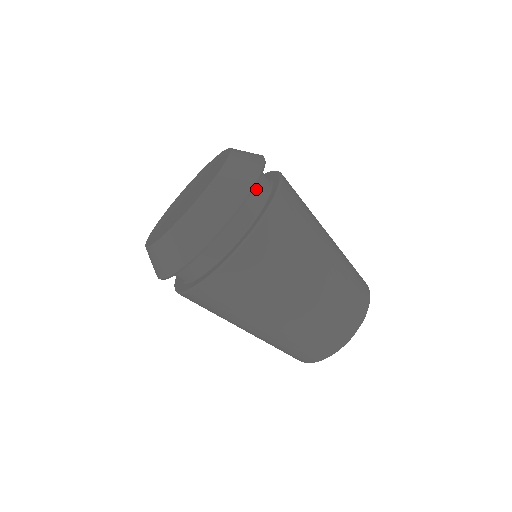
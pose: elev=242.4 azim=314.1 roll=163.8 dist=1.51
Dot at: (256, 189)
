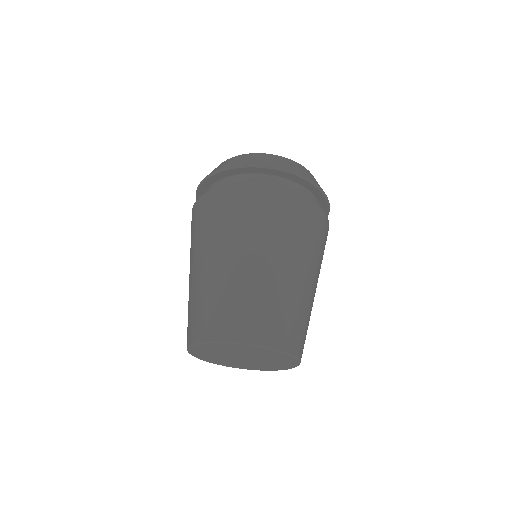
Dot at: (273, 179)
